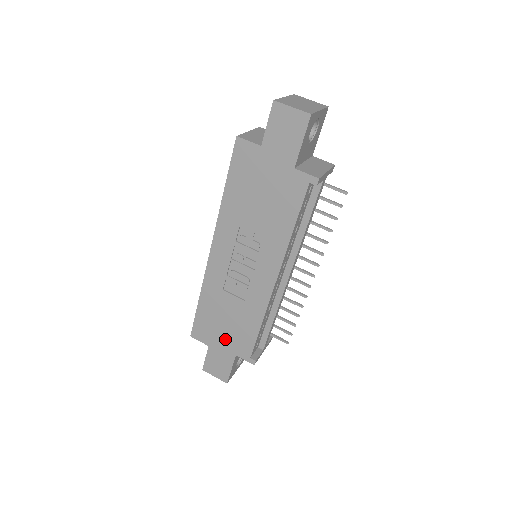
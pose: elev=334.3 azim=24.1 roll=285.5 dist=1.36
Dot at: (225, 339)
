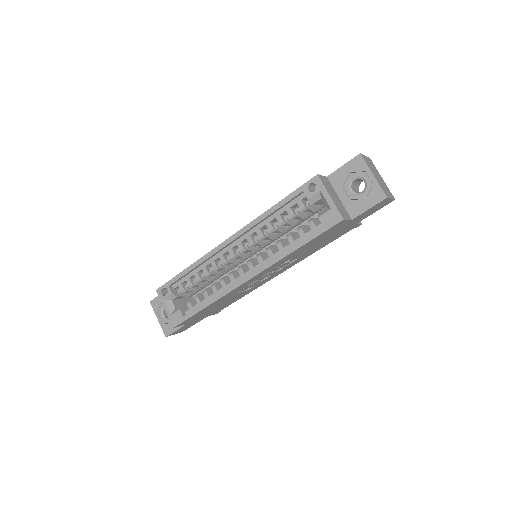
Dot at: (207, 314)
